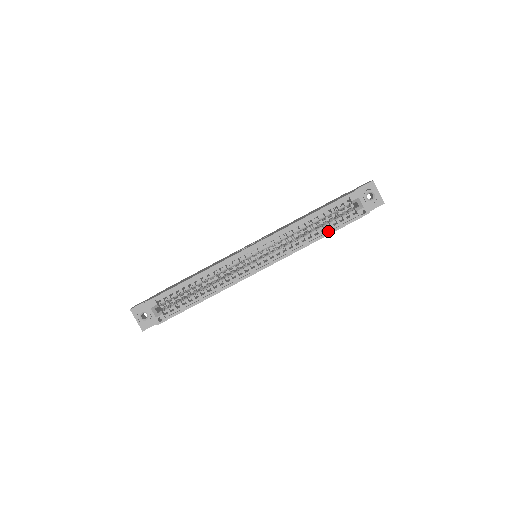
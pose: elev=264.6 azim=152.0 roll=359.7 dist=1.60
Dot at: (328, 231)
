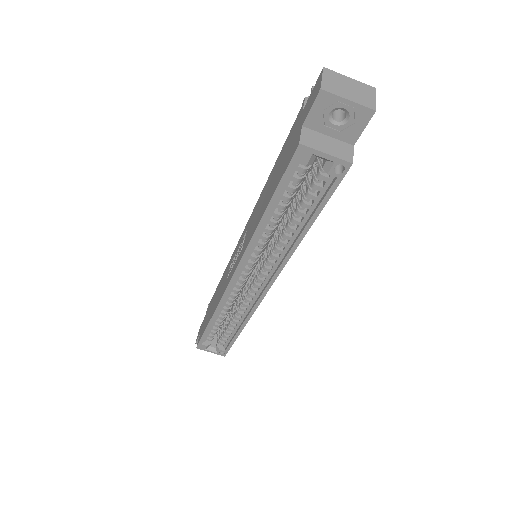
Dot at: (309, 217)
